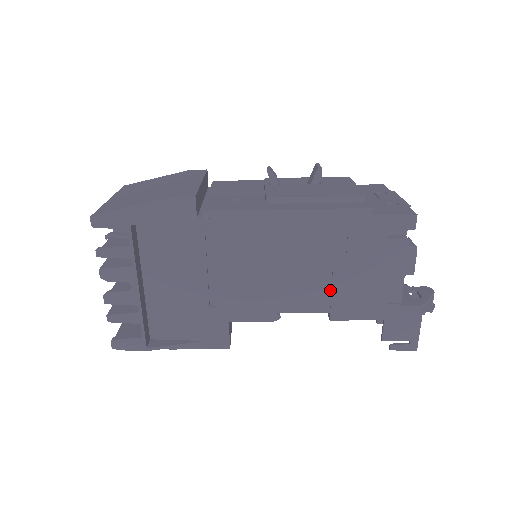
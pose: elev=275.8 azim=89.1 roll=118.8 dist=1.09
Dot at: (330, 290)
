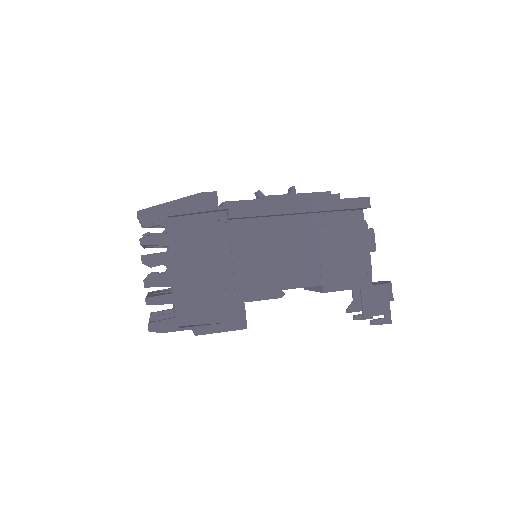
Dot at: (319, 266)
